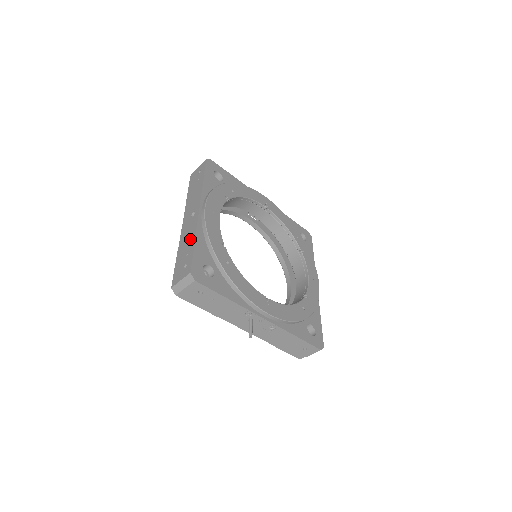
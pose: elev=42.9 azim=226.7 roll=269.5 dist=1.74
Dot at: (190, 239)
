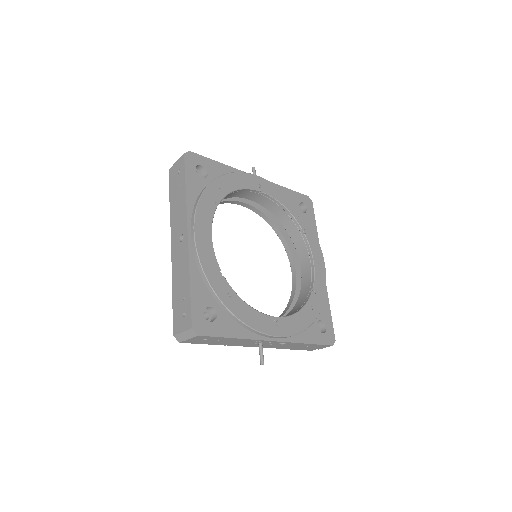
Dot at: (184, 277)
